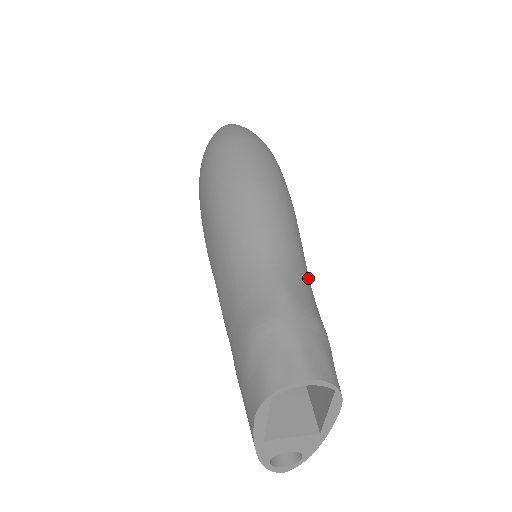
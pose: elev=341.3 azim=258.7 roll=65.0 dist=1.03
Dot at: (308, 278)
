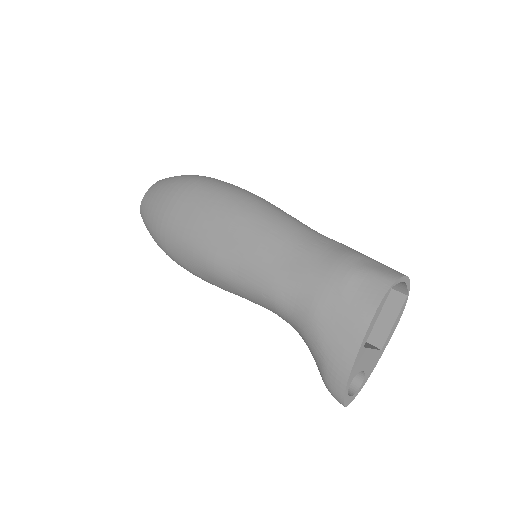
Dot at: occluded
